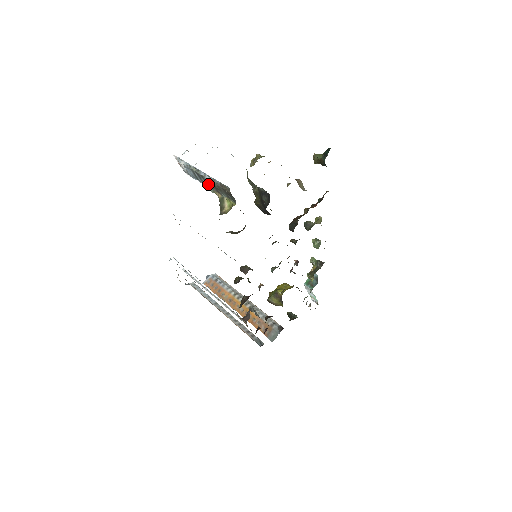
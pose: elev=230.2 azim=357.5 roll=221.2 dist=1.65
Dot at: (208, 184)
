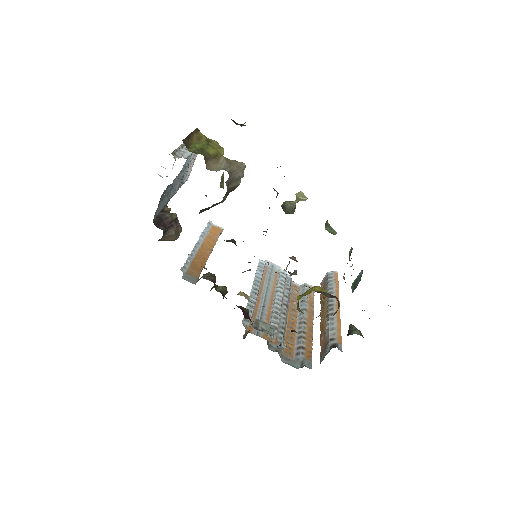
Dot at: occluded
